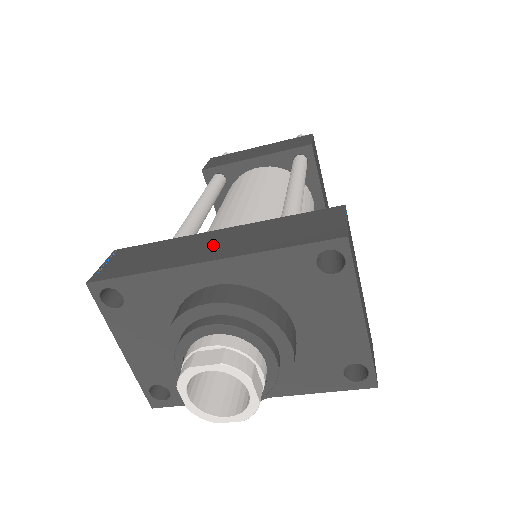
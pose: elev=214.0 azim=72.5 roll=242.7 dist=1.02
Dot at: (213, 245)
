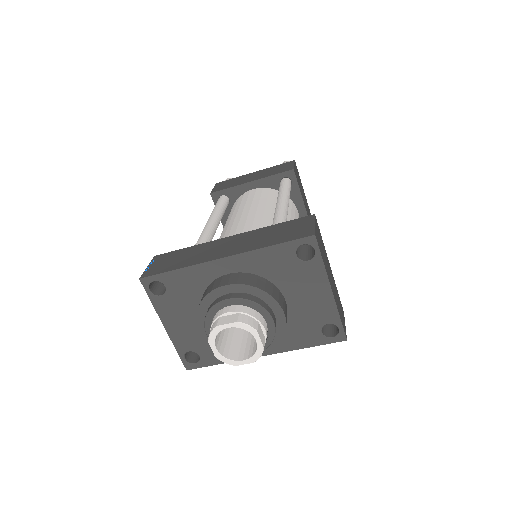
Dot at: (226, 247)
